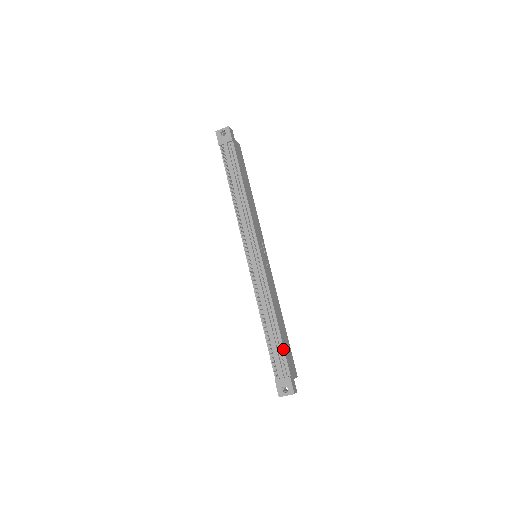
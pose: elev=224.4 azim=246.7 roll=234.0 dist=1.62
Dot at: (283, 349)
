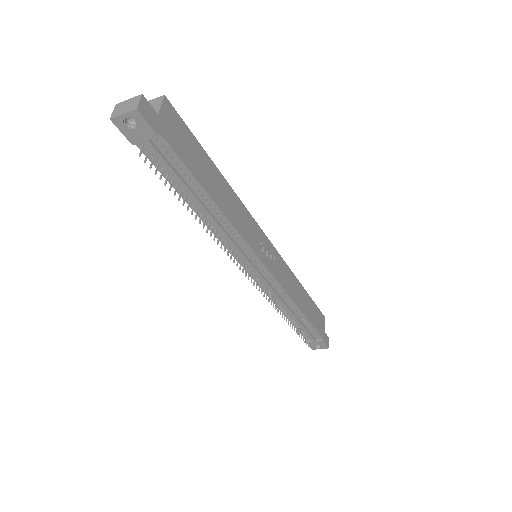
Dot at: (312, 327)
